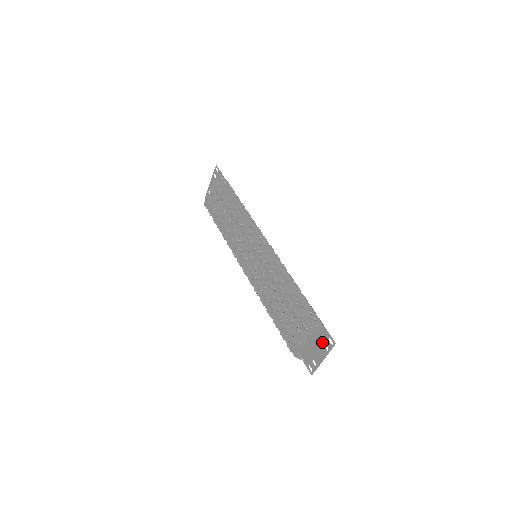
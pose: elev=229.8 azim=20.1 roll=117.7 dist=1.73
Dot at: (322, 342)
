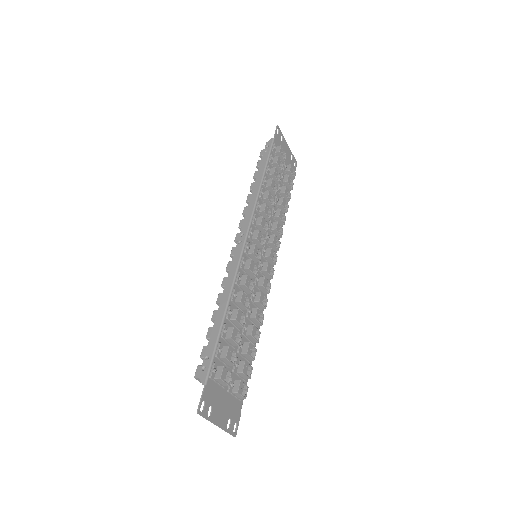
Dot at: (211, 402)
